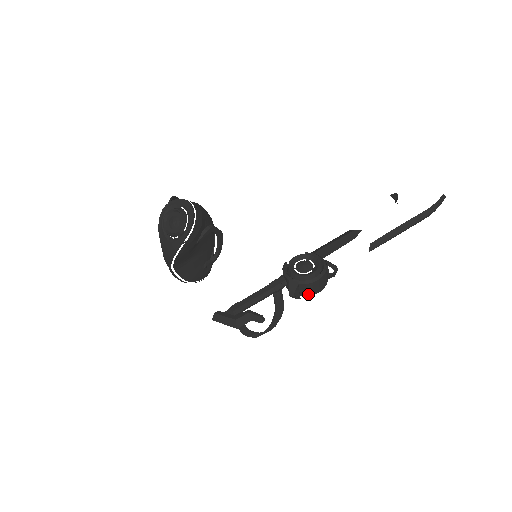
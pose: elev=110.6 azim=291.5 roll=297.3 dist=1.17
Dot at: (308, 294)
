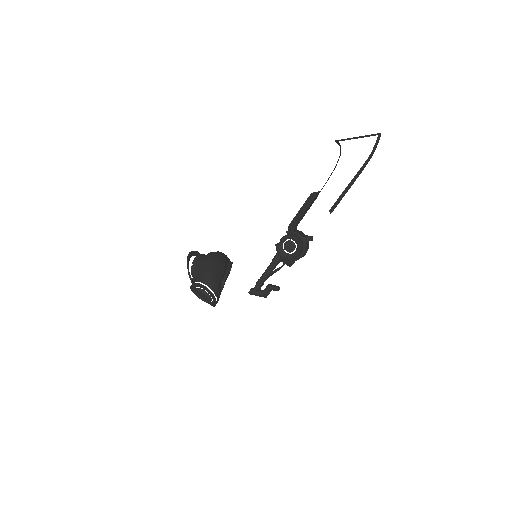
Dot at: occluded
